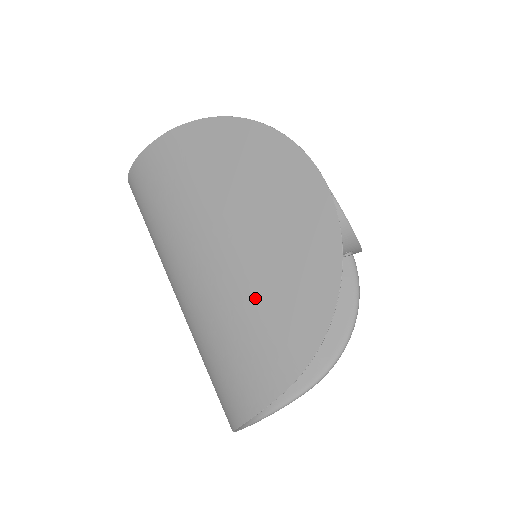
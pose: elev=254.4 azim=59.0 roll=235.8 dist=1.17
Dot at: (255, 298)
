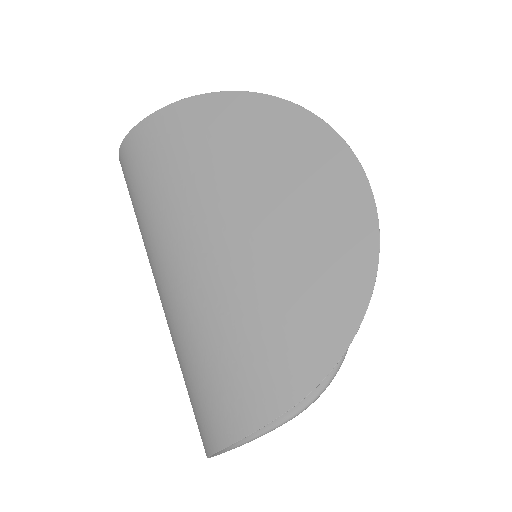
Dot at: (265, 294)
